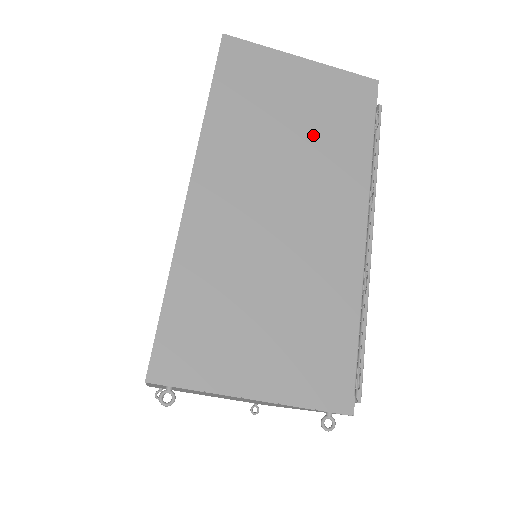
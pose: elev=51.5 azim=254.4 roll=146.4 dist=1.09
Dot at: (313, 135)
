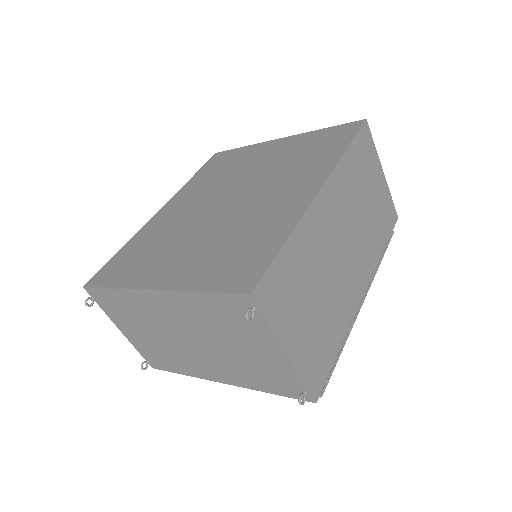
Dot at: (369, 219)
